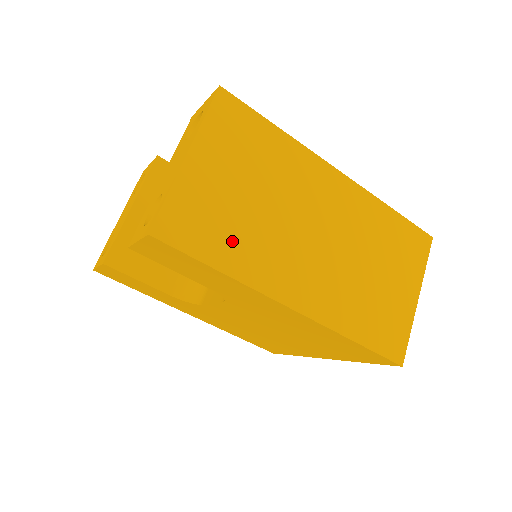
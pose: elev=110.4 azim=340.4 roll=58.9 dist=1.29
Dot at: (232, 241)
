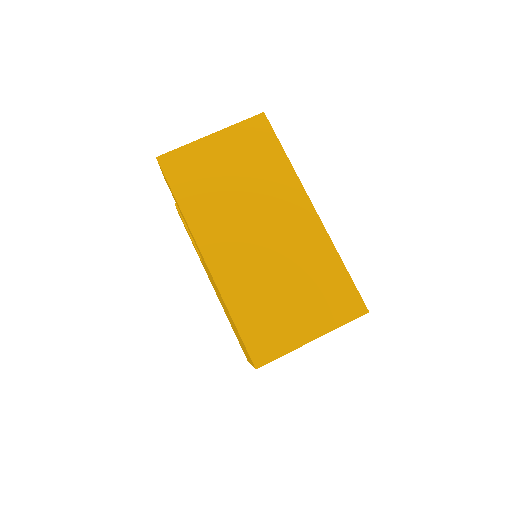
Dot at: (199, 193)
